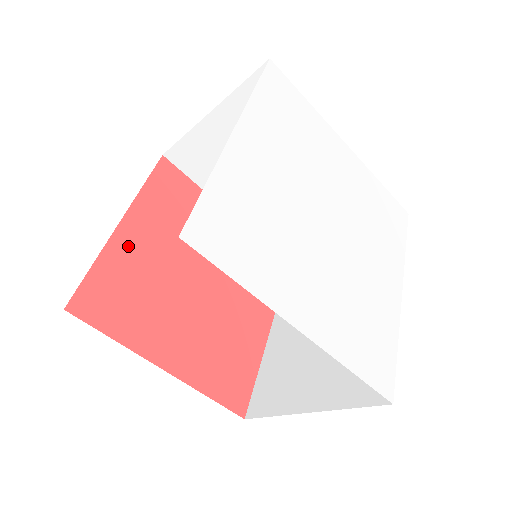
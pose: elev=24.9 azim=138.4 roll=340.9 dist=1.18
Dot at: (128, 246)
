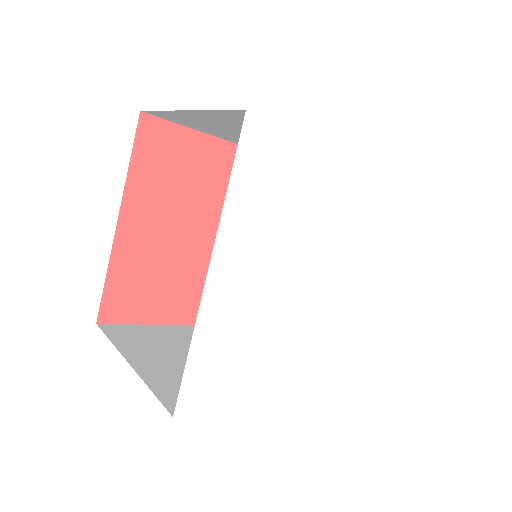
Dot at: (132, 241)
